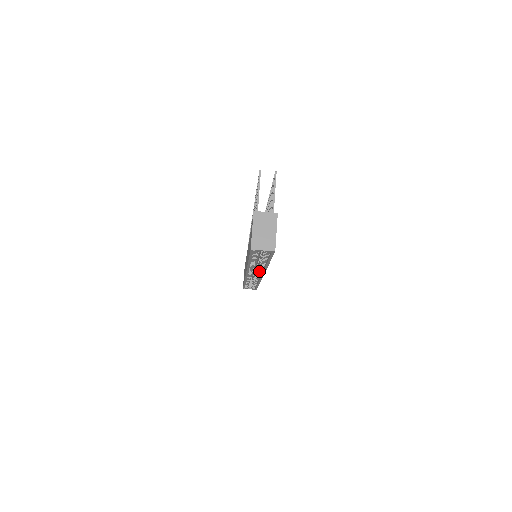
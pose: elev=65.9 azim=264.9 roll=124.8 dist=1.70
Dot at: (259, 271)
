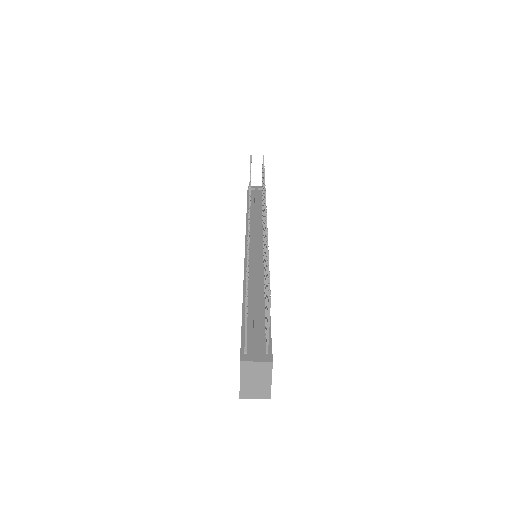
Dot at: occluded
